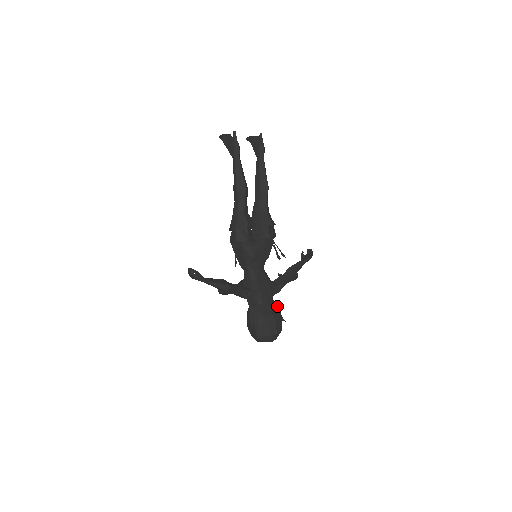
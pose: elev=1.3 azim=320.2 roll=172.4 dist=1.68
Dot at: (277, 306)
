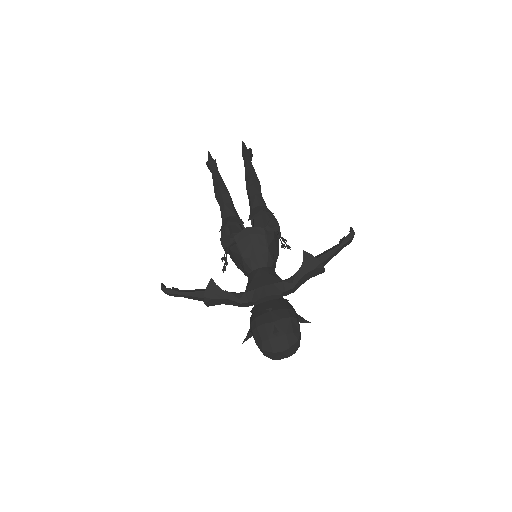
Dot at: (283, 302)
